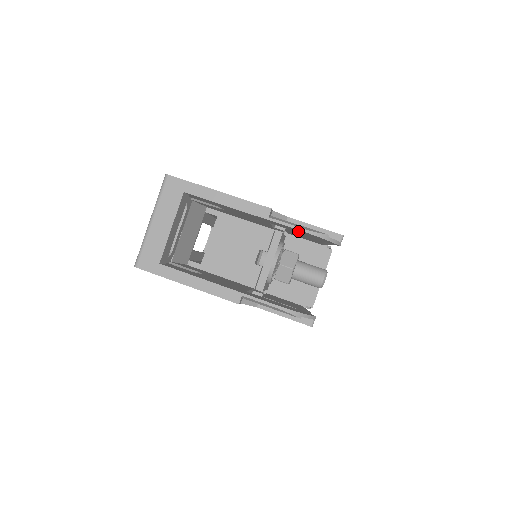
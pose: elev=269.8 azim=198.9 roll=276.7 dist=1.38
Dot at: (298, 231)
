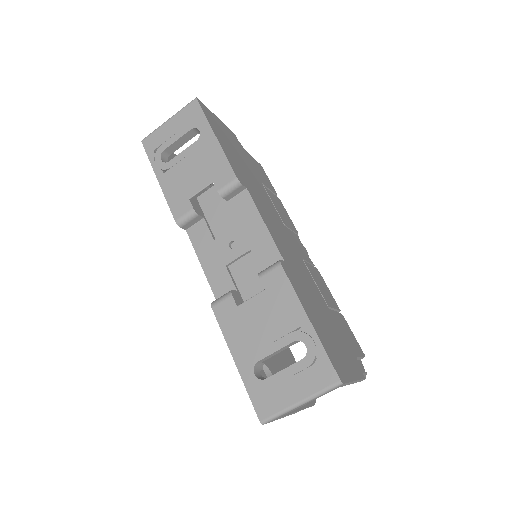
Dot at: occluded
